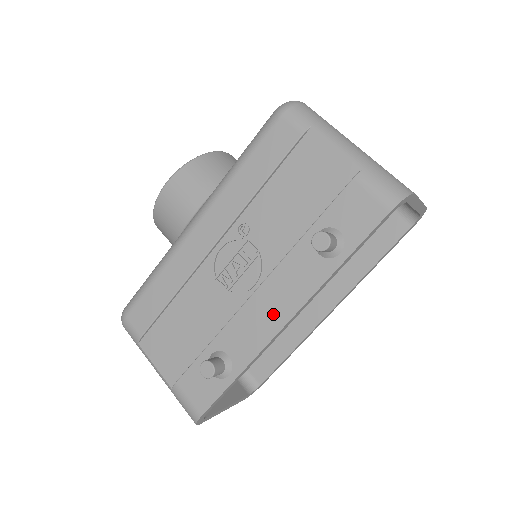
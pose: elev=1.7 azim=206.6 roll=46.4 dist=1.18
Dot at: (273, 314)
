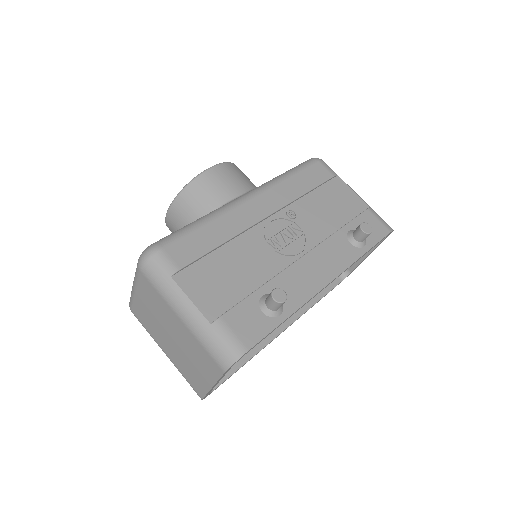
Dot at: (319, 274)
